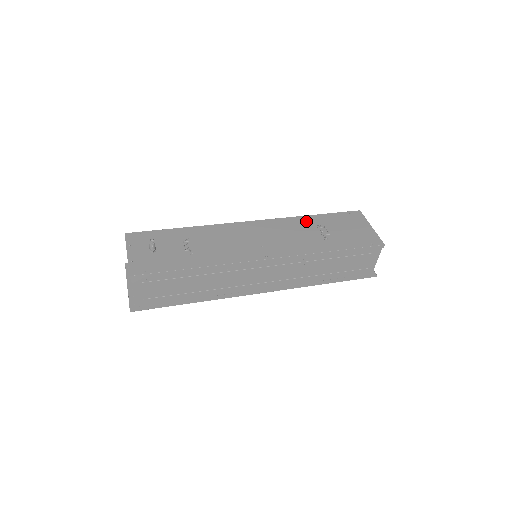
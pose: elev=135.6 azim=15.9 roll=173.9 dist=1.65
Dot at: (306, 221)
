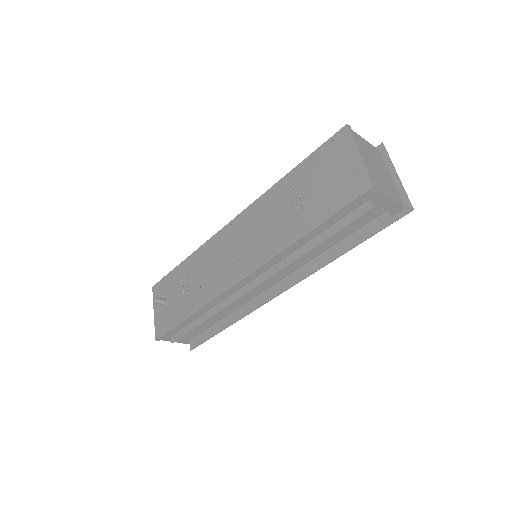
Dot at: (281, 190)
